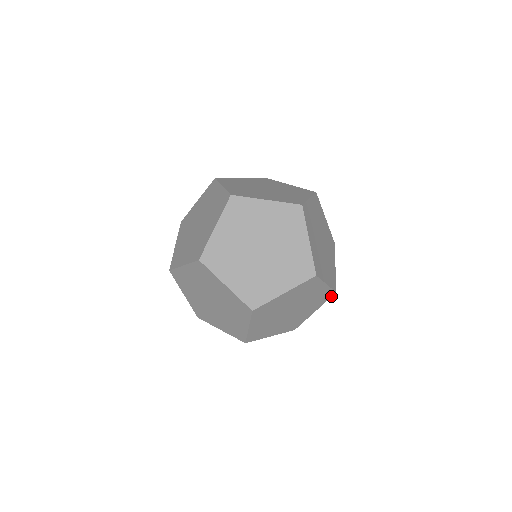
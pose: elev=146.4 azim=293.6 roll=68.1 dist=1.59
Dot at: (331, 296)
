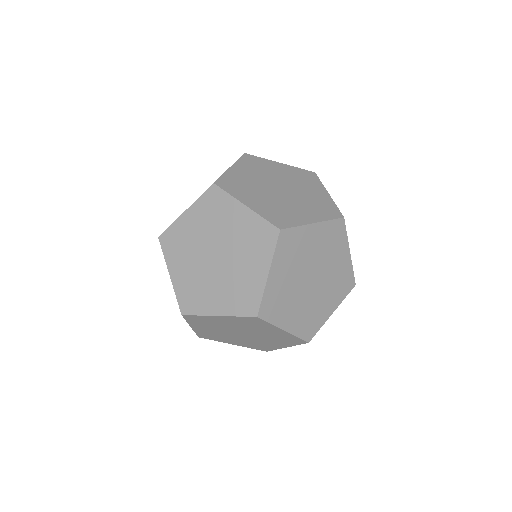
Dot at: occluded
